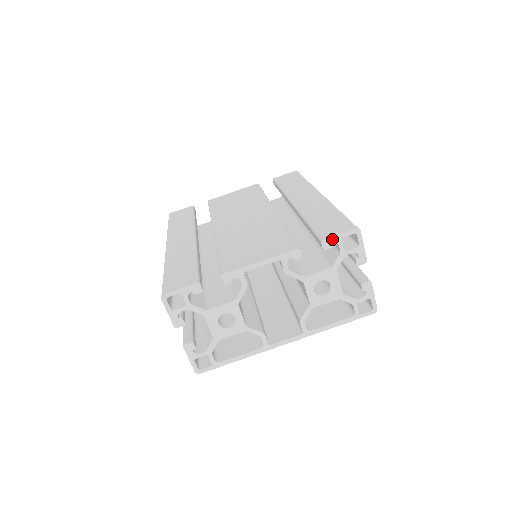
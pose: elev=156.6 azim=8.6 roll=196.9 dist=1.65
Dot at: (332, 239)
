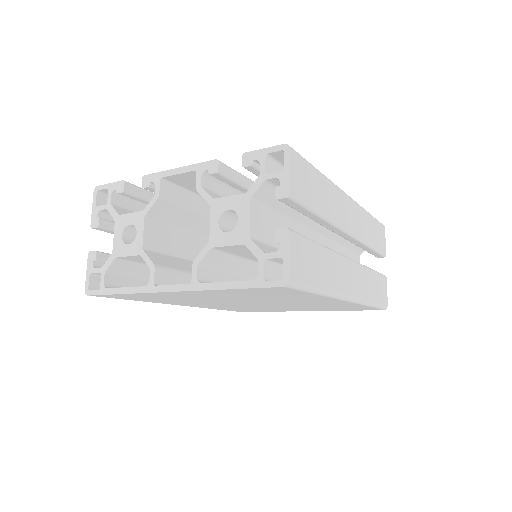
Dot at: (255, 154)
